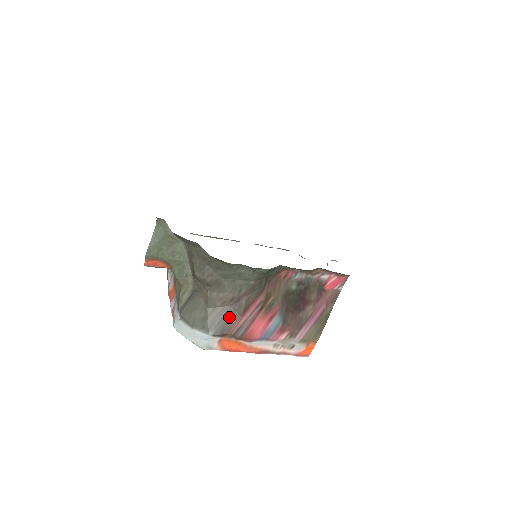
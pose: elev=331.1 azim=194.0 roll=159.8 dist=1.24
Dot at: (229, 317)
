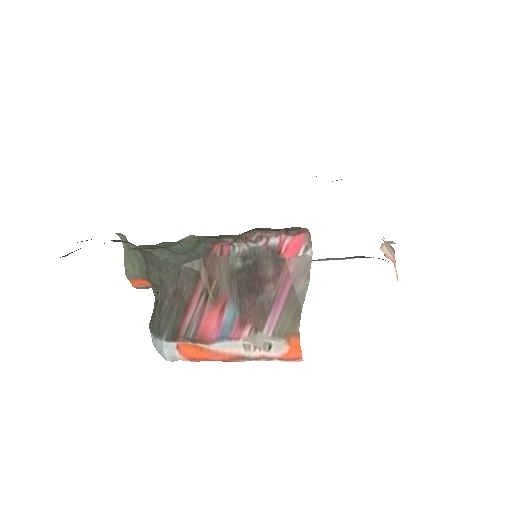
Dot at: (176, 316)
